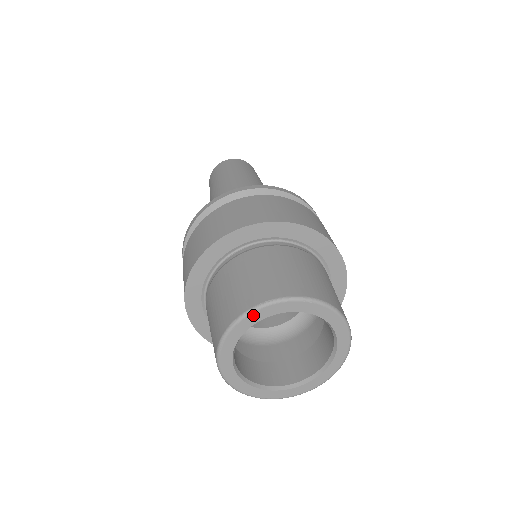
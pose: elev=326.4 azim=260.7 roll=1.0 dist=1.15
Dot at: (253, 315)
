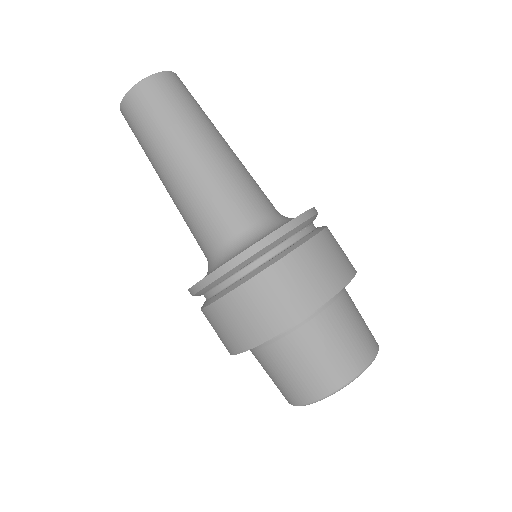
Dot at: (333, 393)
